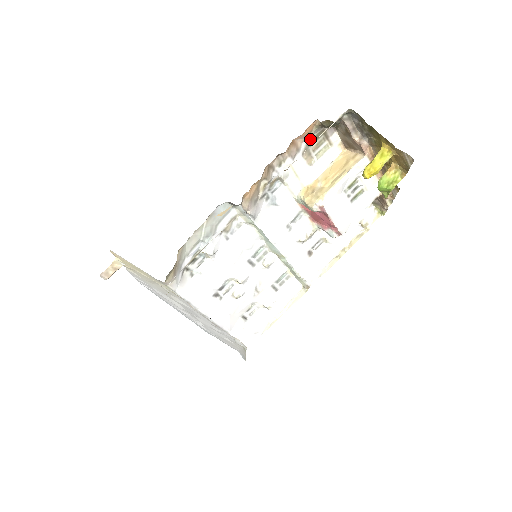
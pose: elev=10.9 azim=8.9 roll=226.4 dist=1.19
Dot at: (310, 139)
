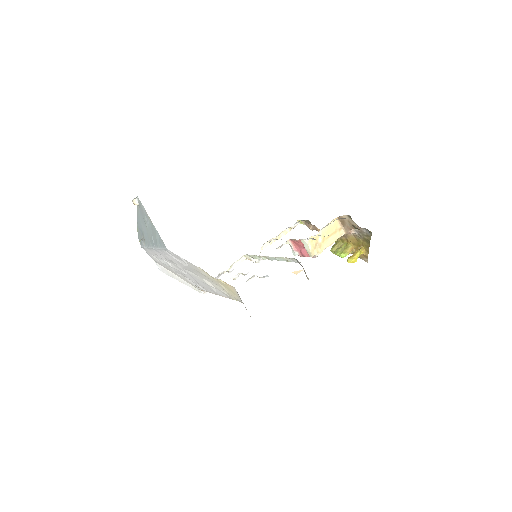
Dot at: occluded
